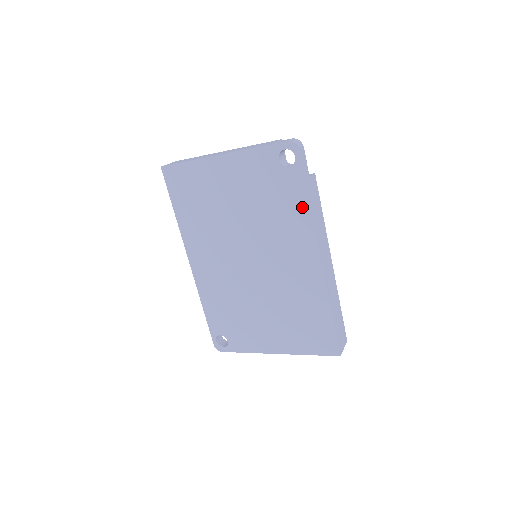
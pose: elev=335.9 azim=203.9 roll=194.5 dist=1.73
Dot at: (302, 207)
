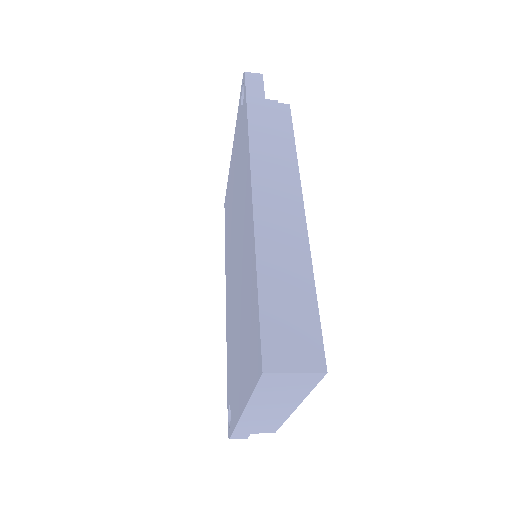
Dot at: (246, 134)
